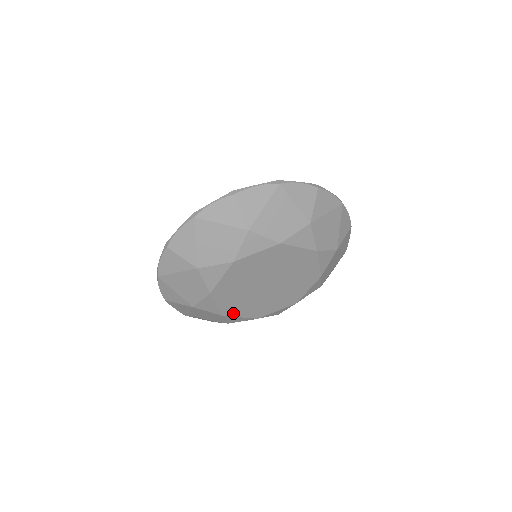
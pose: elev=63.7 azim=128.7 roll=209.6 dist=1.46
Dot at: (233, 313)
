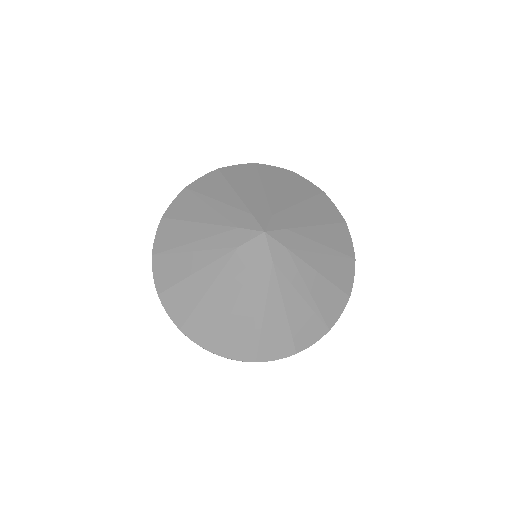
Dot at: occluded
